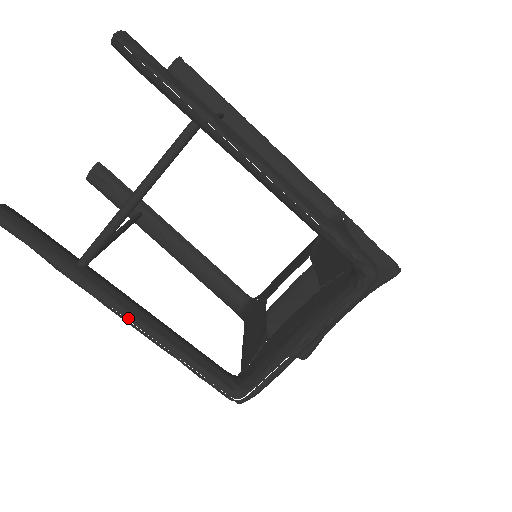
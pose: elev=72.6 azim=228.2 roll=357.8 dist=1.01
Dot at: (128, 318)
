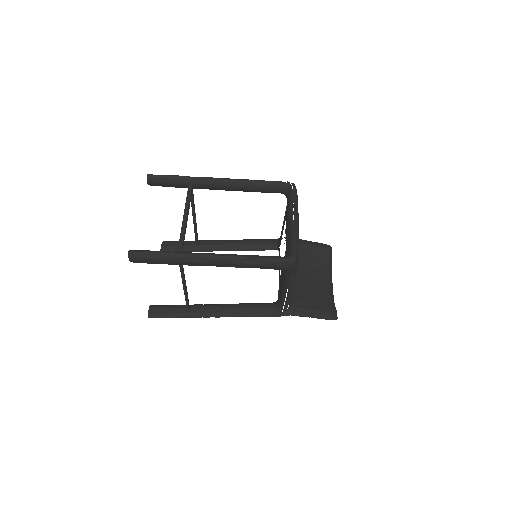
Dot at: (215, 254)
